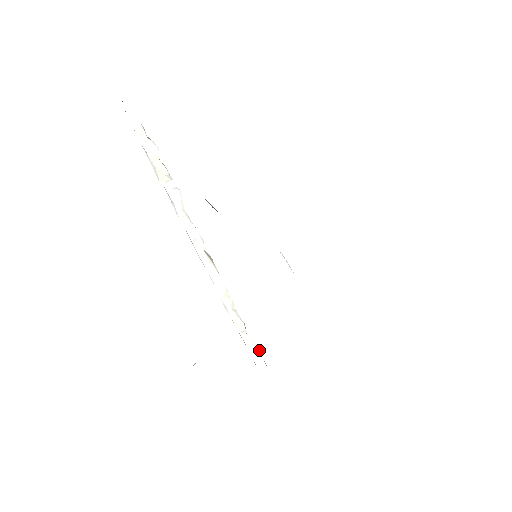
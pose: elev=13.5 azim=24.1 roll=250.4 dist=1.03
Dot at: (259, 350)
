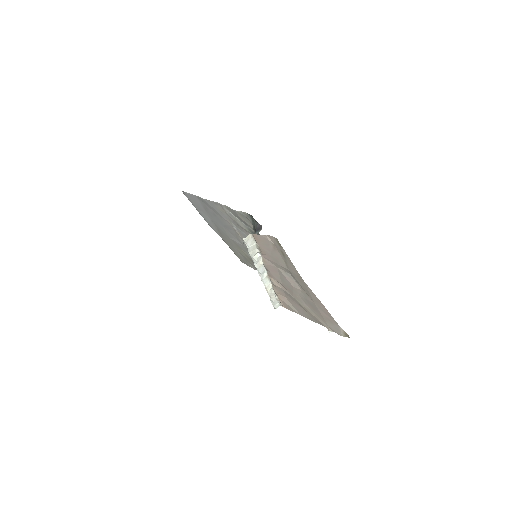
Dot at: (279, 302)
